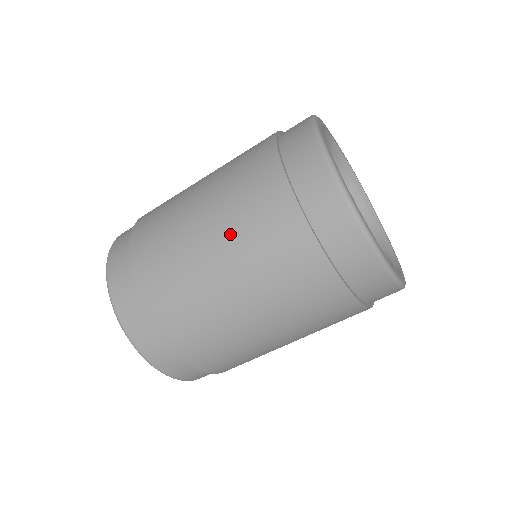
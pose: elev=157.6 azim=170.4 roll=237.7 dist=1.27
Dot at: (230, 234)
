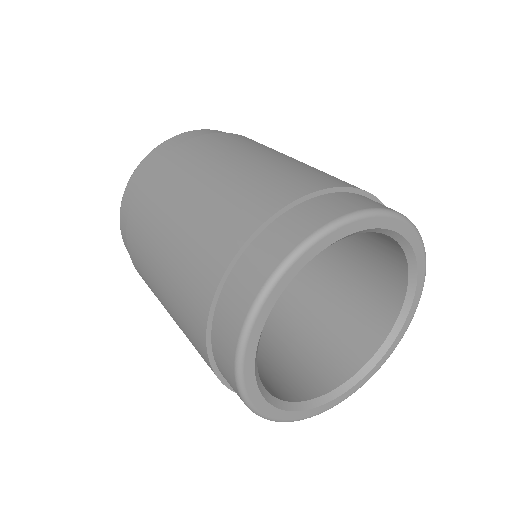
Dot at: (171, 271)
